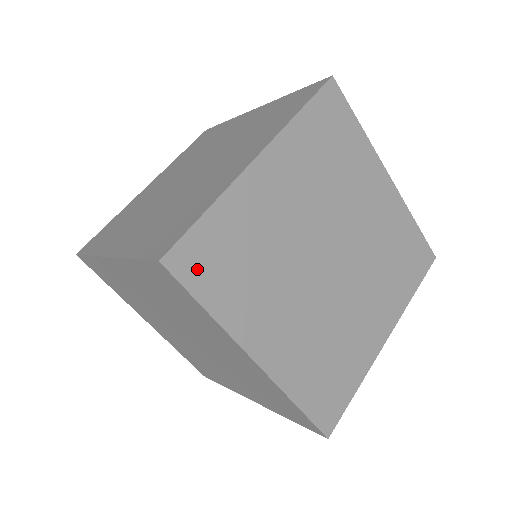
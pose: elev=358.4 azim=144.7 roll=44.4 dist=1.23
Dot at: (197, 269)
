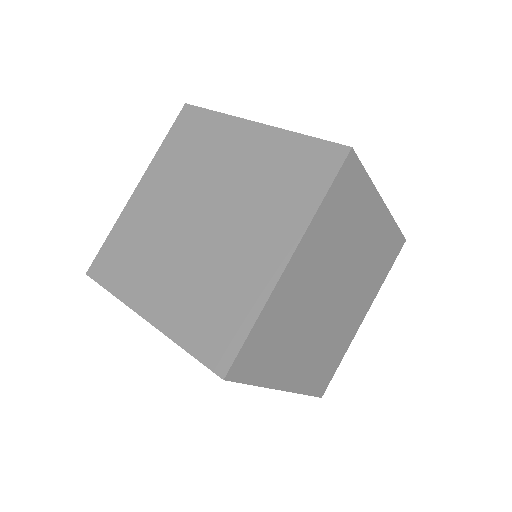
Dot at: (247, 366)
